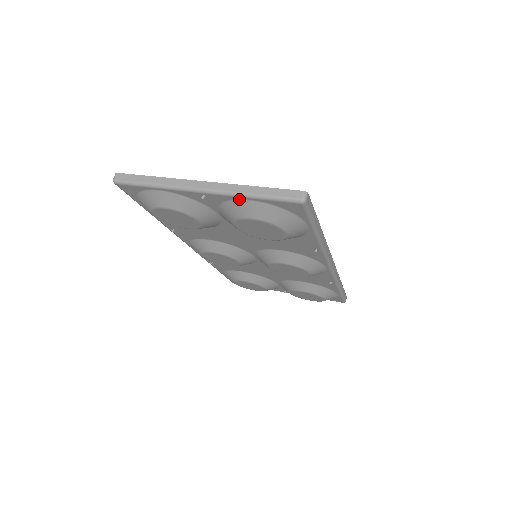
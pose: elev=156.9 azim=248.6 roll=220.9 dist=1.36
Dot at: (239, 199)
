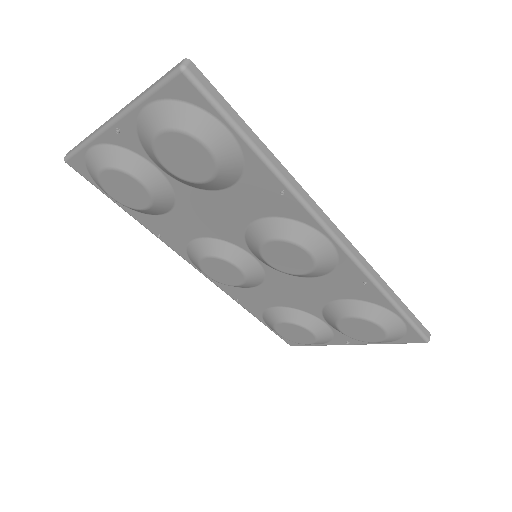
Dot at: (140, 112)
